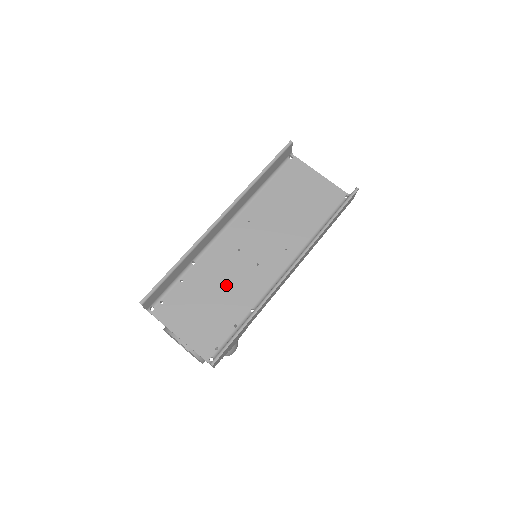
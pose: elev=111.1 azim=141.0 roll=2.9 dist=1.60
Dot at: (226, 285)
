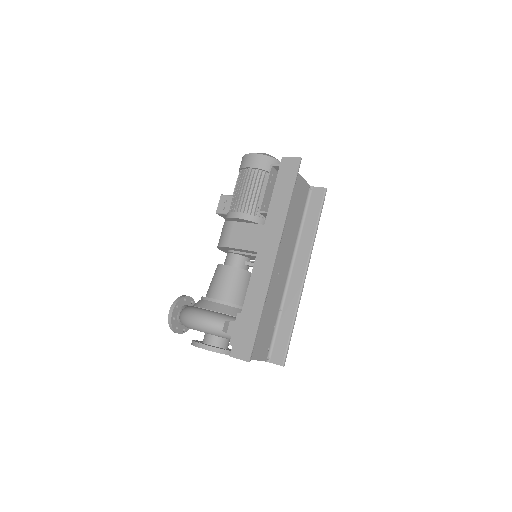
Dot at: (267, 302)
